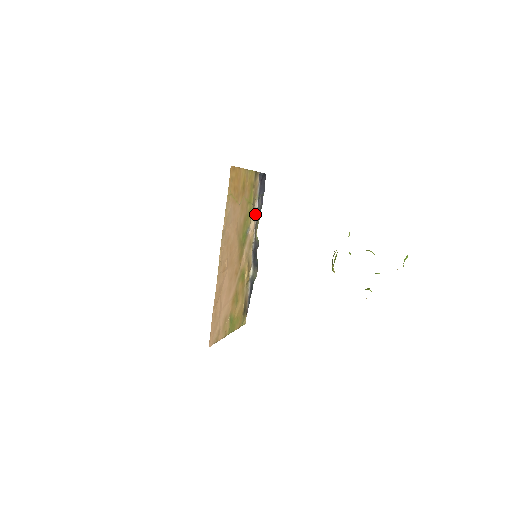
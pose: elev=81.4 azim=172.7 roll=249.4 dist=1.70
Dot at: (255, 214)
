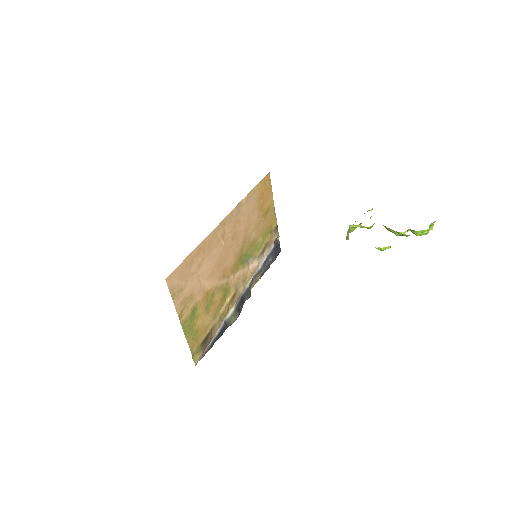
Dot at: (260, 262)
